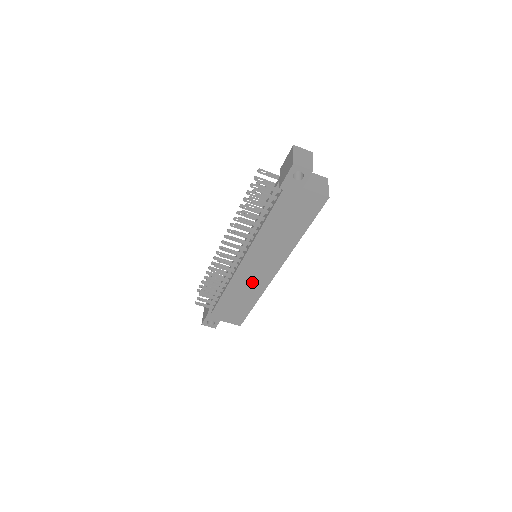
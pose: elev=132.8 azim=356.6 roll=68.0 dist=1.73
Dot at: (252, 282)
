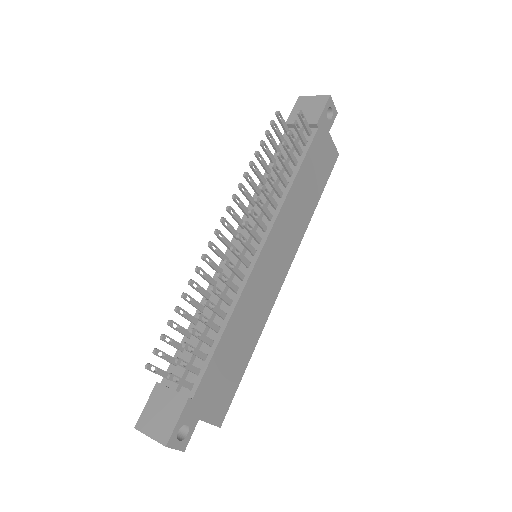
Dot at: (260, 298)
